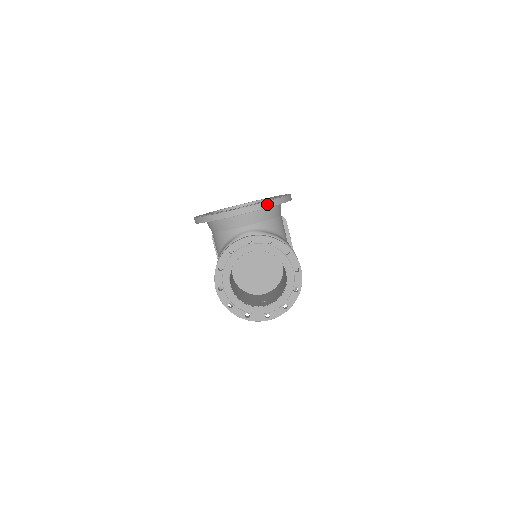
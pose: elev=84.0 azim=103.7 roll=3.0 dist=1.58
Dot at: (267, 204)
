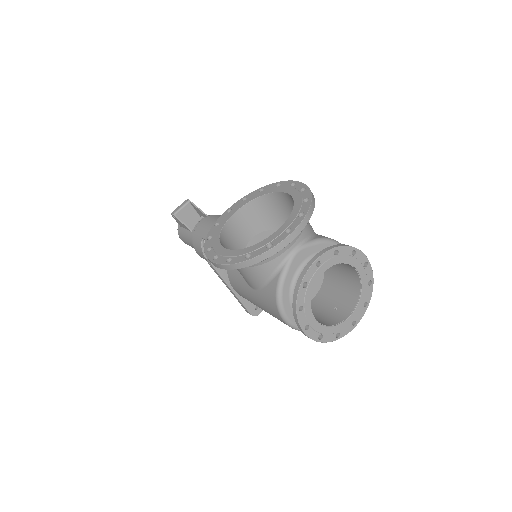
Dot at: (310, 212)
